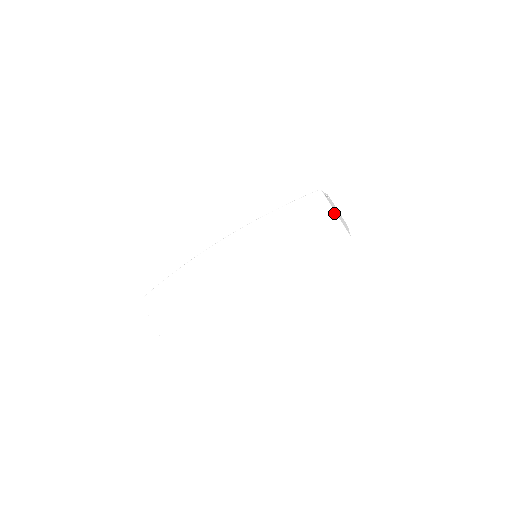
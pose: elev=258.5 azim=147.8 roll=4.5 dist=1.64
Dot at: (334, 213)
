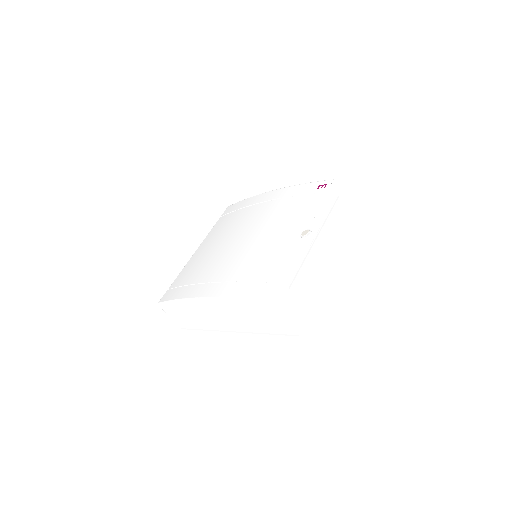
Dot at: (287, 320)
